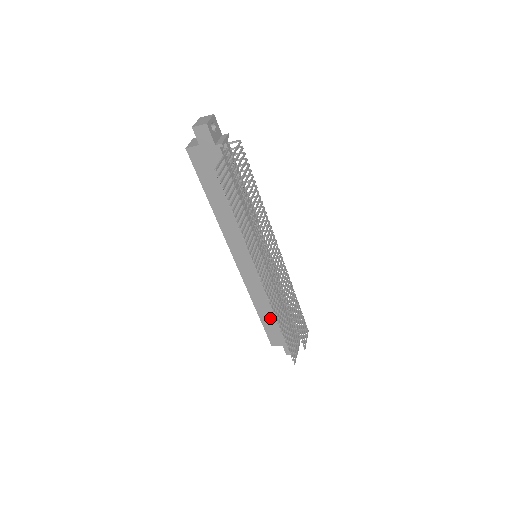
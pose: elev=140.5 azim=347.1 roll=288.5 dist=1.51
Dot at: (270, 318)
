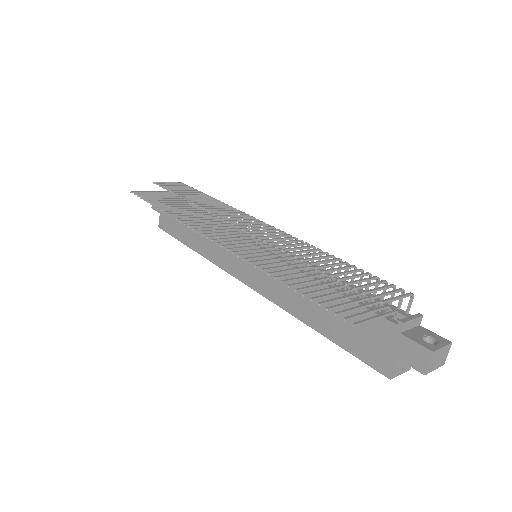
Dot at: (331, 320)
